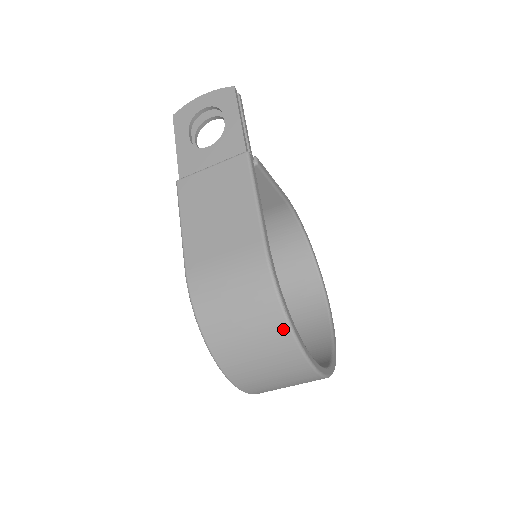
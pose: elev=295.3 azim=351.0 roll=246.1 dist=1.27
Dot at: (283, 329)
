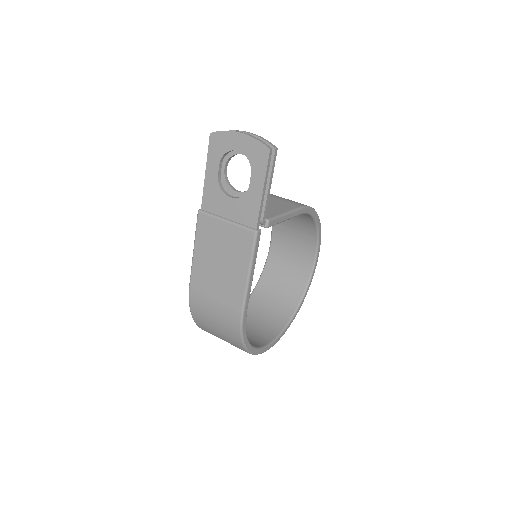
Dot at: (242, 348)
